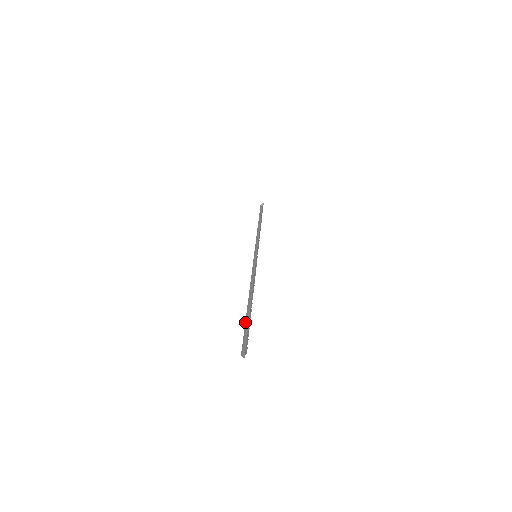
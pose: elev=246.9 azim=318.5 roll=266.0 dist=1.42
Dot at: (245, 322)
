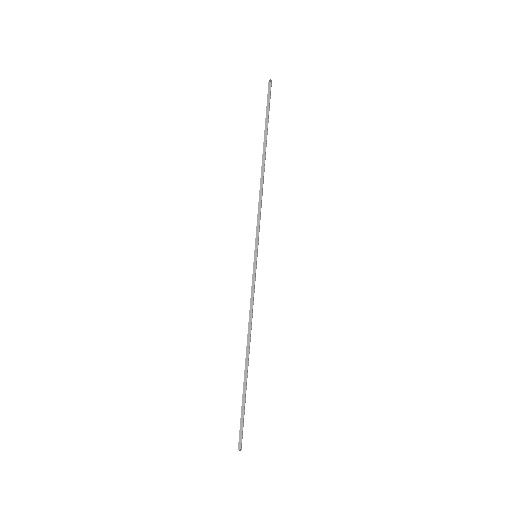
Dot at: (242, 398)
